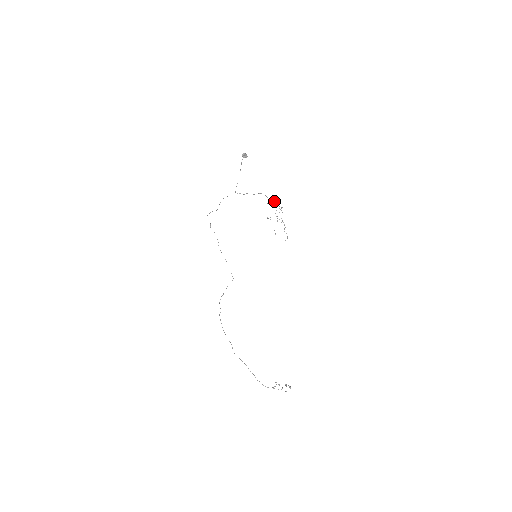
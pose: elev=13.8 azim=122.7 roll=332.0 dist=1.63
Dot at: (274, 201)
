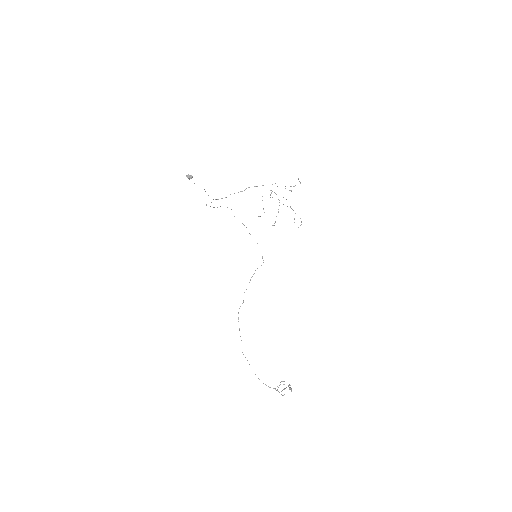
Dot at: occluded
